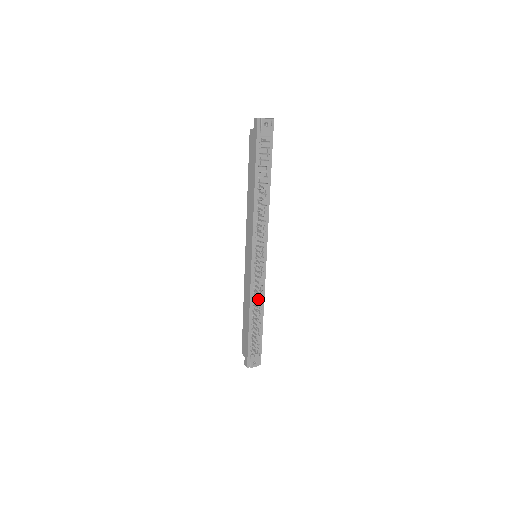
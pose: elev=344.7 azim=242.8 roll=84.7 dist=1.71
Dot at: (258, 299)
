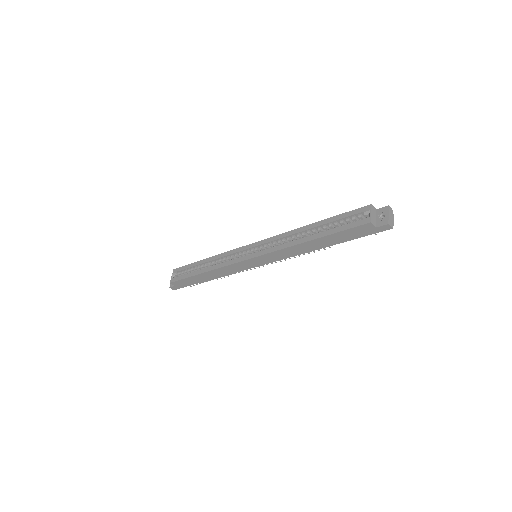
Dot at: occluded
